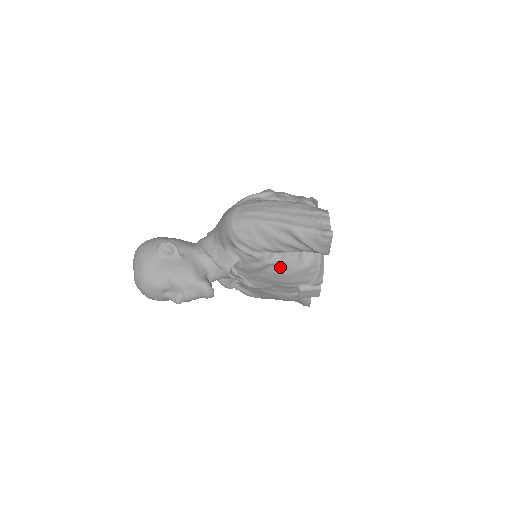
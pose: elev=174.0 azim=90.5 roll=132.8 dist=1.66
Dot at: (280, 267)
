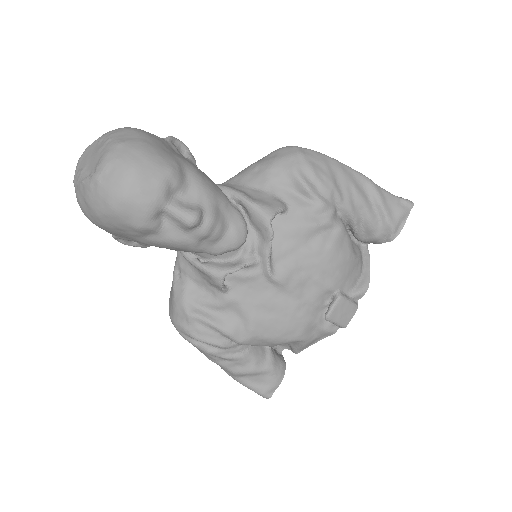
Dot at: (340, 236)
